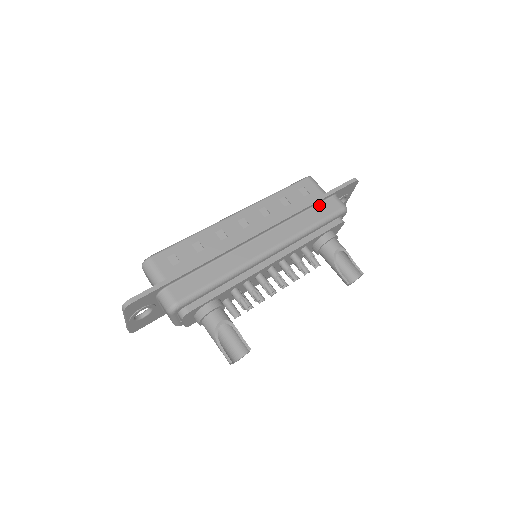
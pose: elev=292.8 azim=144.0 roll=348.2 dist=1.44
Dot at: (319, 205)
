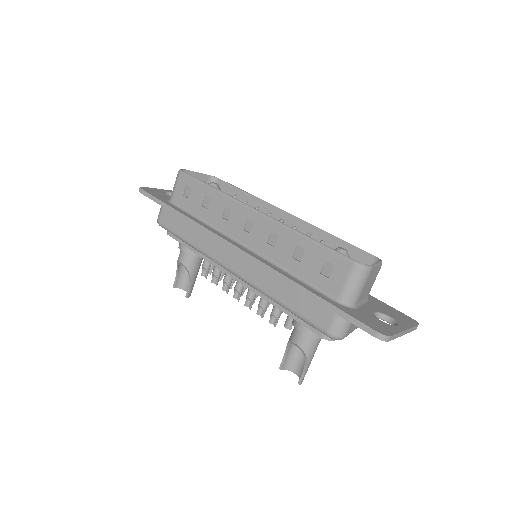
Dot at: (311, 299)
